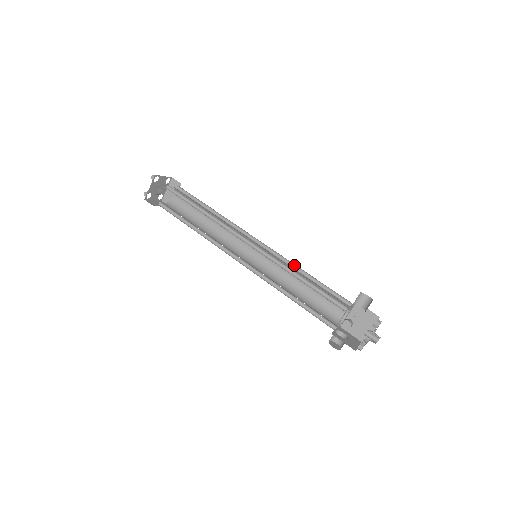
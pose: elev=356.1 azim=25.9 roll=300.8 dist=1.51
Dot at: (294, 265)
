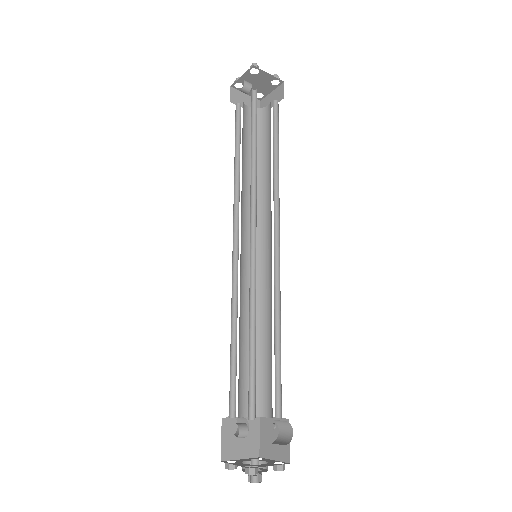
Dot at: (280, 307)
